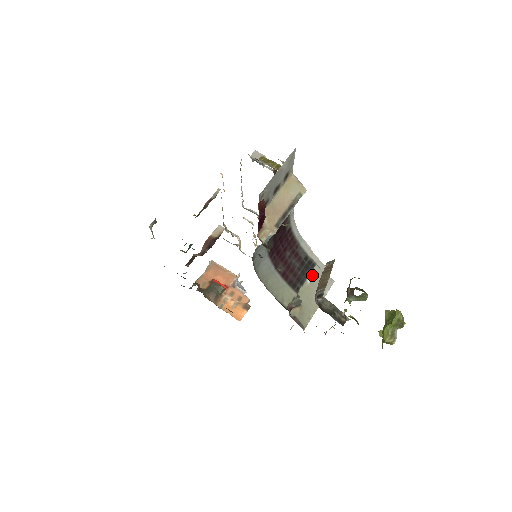
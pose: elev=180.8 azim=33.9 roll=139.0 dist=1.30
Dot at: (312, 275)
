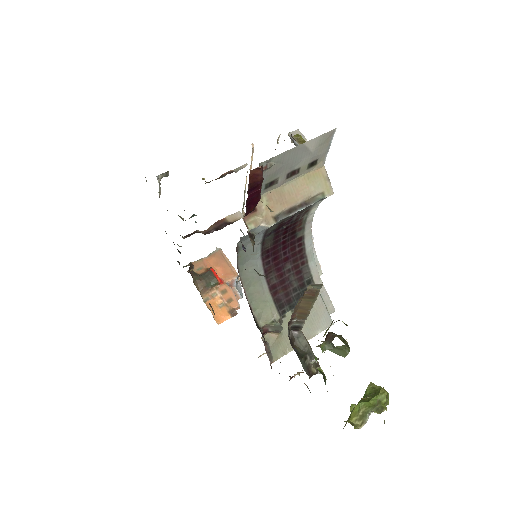
Dot at: occluded
